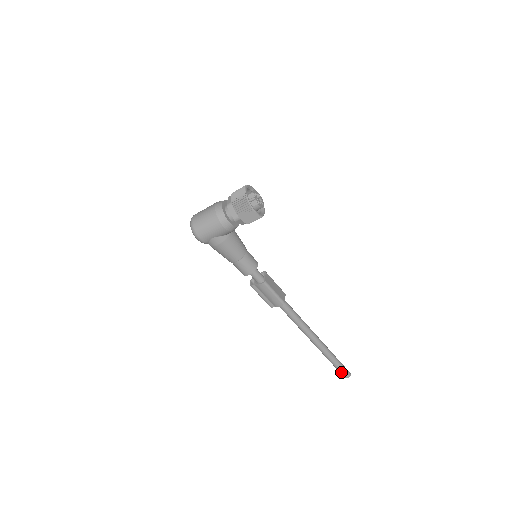
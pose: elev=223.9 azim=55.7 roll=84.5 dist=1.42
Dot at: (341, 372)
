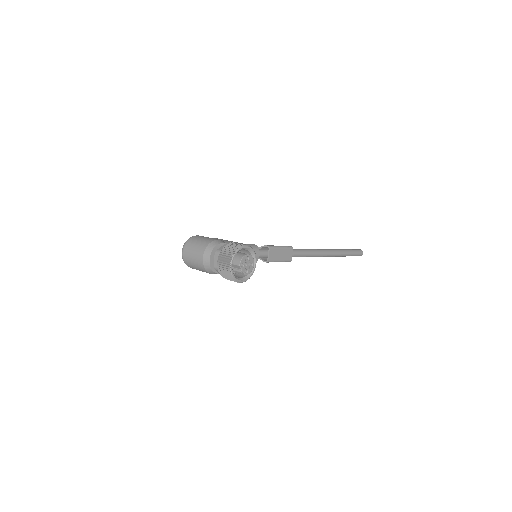
Dot at: occluded
